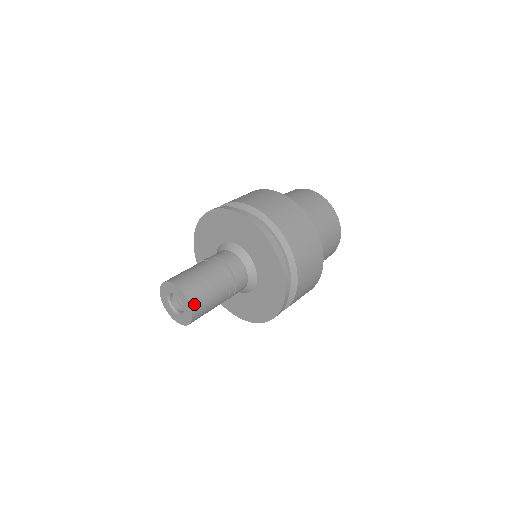
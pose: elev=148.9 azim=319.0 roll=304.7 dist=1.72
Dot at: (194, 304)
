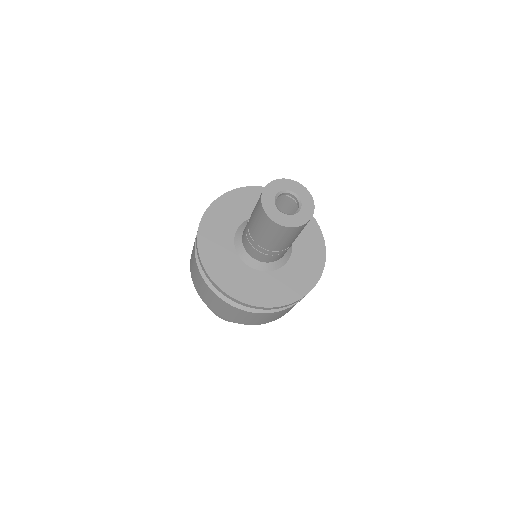
Dot at: occluded
